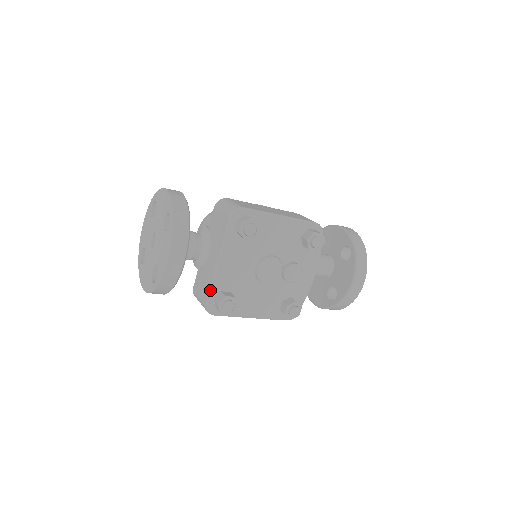
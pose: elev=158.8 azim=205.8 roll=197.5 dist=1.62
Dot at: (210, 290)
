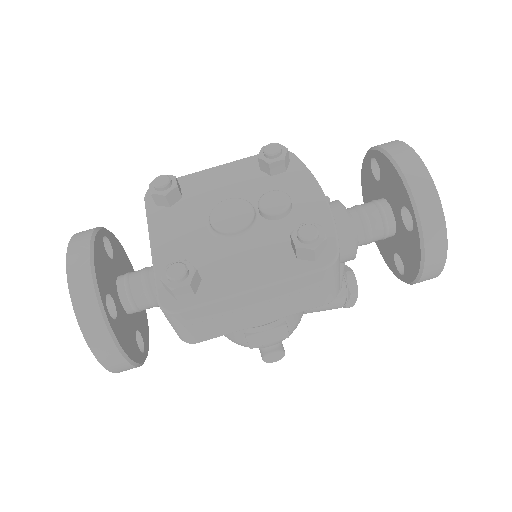
Dot at: (155, 281)
